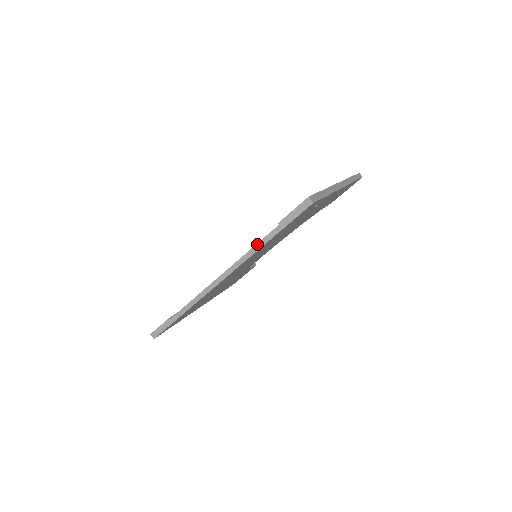
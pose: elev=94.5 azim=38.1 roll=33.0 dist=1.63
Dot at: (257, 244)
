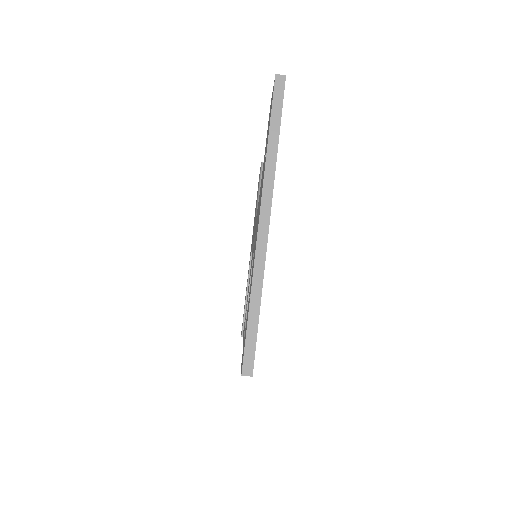
Dot at: occluded
